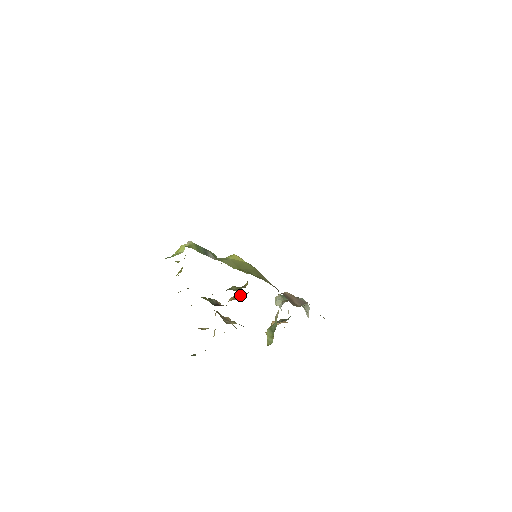
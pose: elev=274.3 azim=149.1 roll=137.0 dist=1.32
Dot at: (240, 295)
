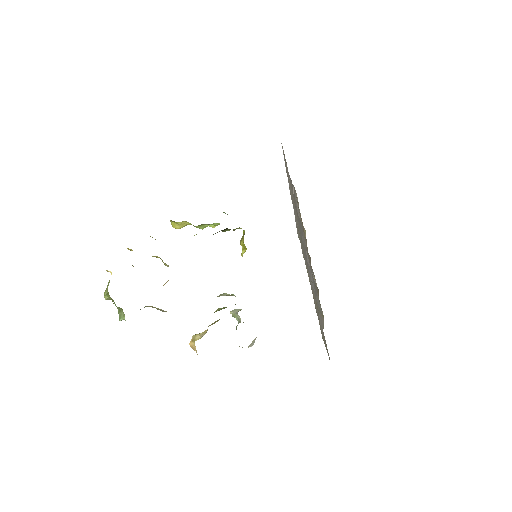
Dot at: occluded
